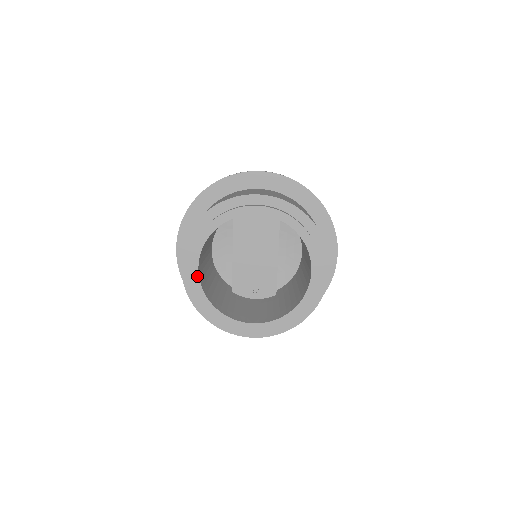
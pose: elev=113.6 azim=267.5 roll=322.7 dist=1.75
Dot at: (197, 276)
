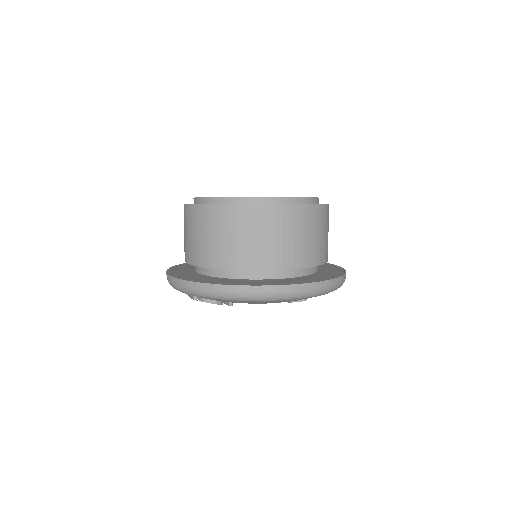
Dot at: occluded
